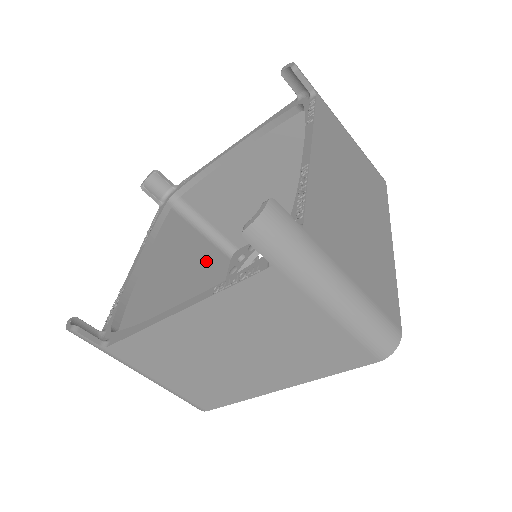
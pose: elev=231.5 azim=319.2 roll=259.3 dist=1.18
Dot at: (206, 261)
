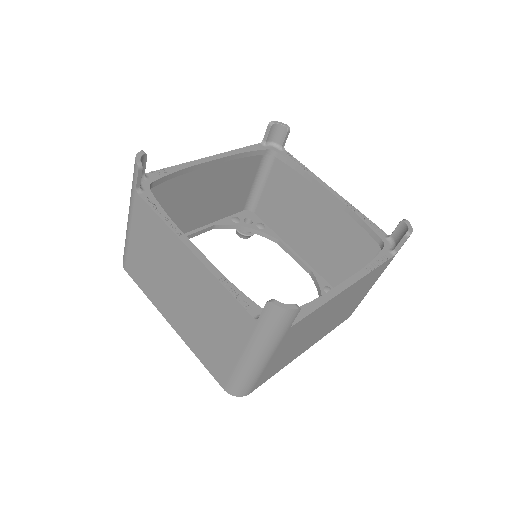
Dot at: occluded
